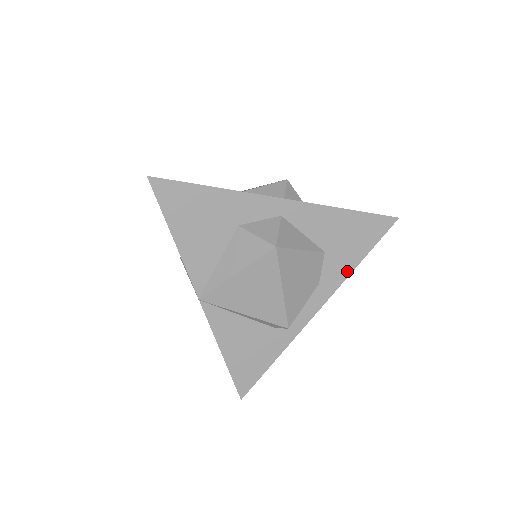
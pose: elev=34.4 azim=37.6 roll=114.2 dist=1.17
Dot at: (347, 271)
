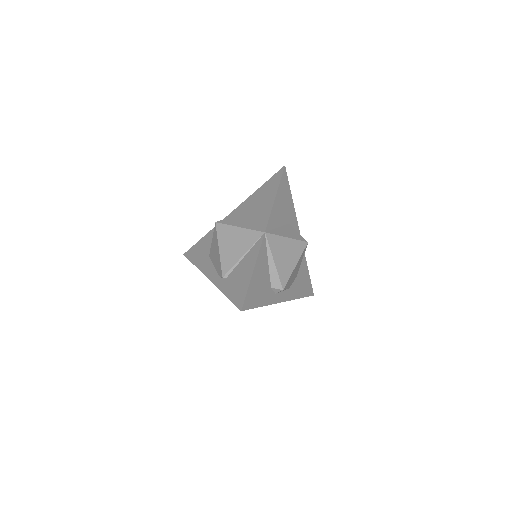
Dot at: (297, 296)
